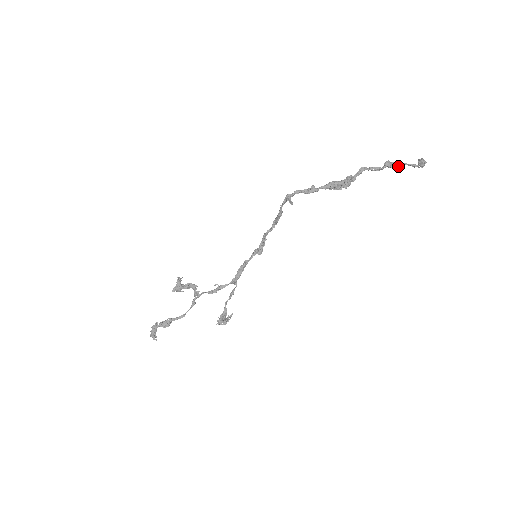
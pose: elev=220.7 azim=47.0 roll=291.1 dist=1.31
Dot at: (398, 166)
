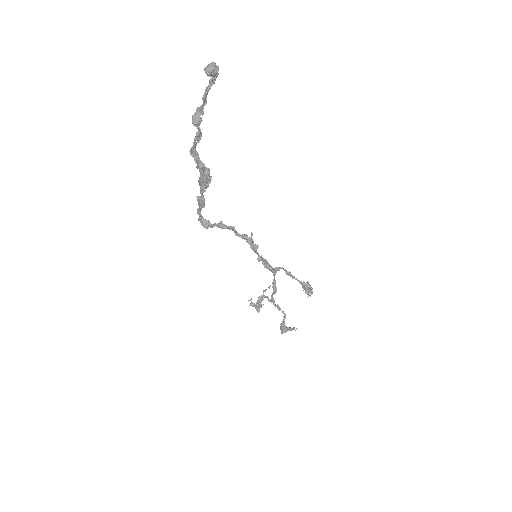
Dot at: occluded
